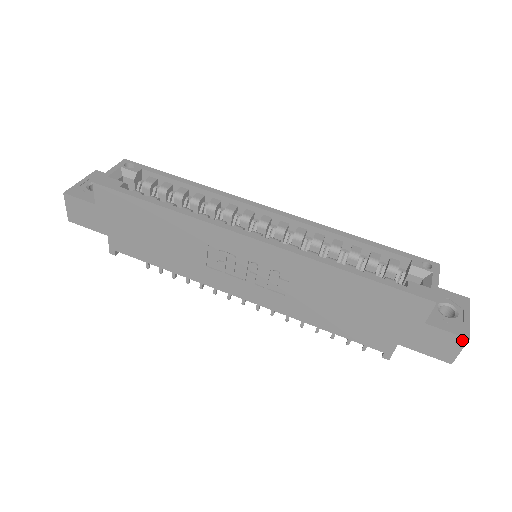
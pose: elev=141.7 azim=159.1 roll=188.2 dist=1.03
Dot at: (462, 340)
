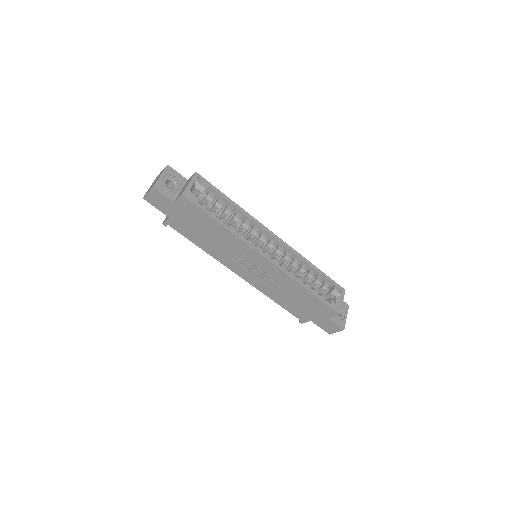
Dot at: (341, 329)
